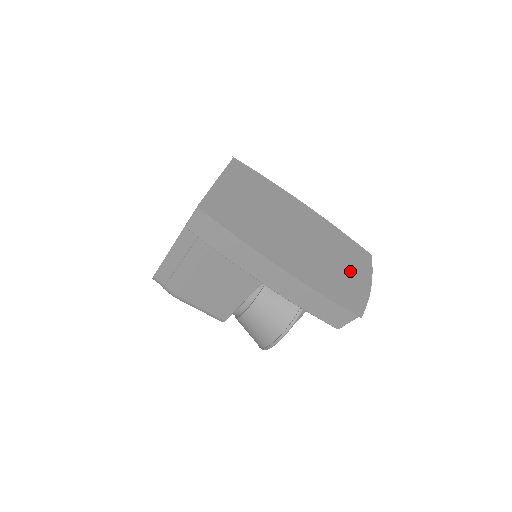
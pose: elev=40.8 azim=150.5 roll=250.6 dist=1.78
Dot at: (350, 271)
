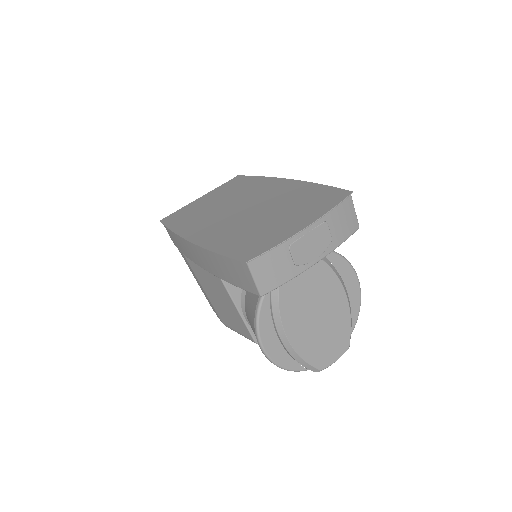
Dot at: (286, 220)
